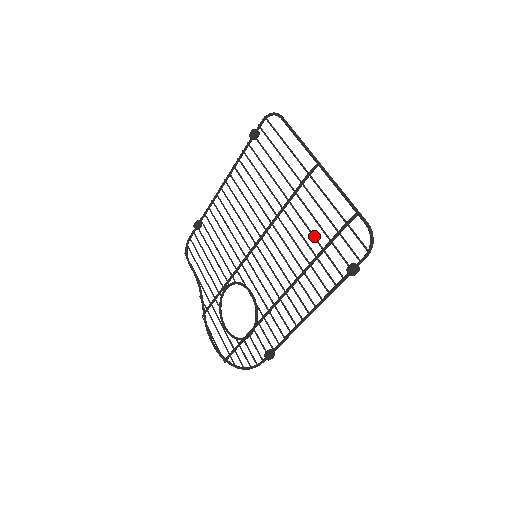
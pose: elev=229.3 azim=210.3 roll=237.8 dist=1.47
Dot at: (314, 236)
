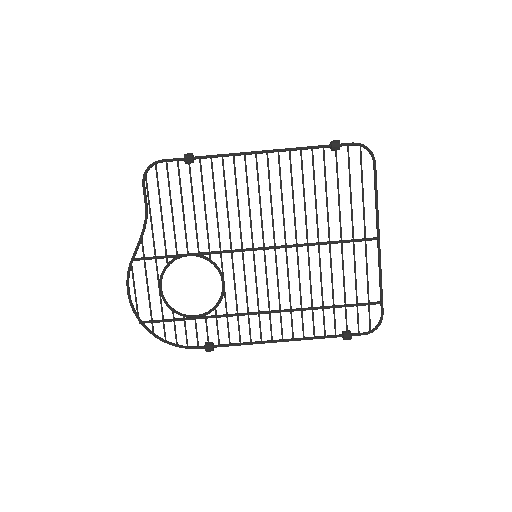
Dot at: occluded
